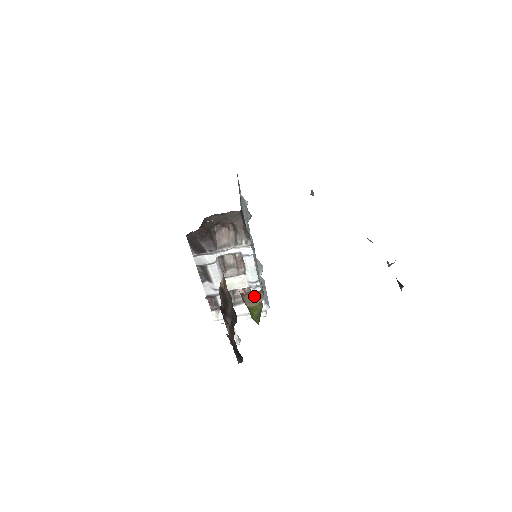
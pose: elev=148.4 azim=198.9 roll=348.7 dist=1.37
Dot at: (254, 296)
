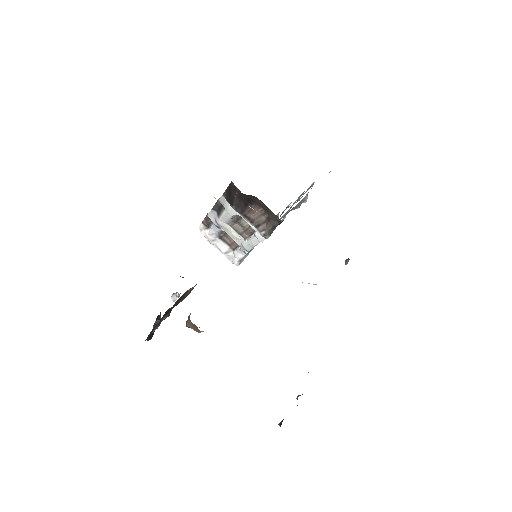
Dot at: (195, 327)
